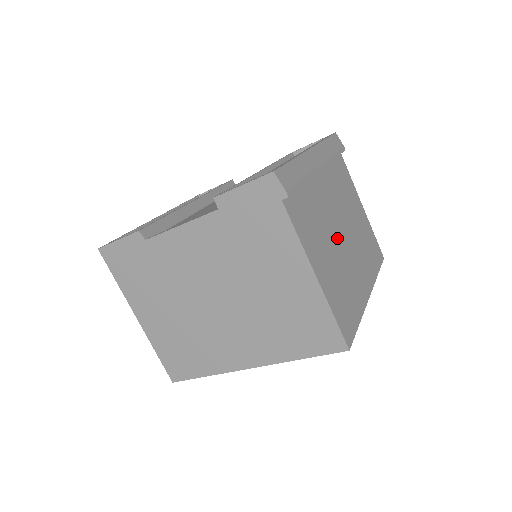
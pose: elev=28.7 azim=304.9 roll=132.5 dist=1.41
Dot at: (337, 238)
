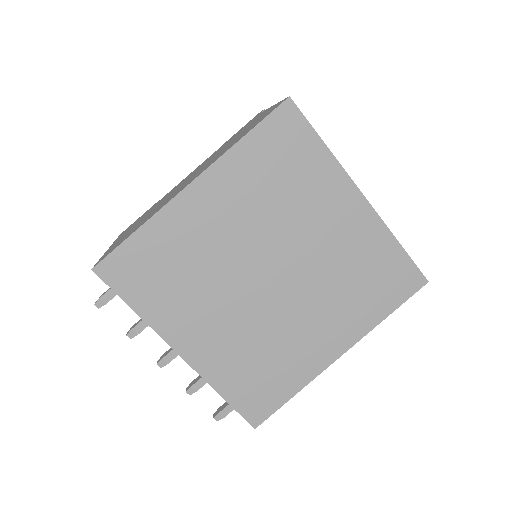
Dot at: occluded
